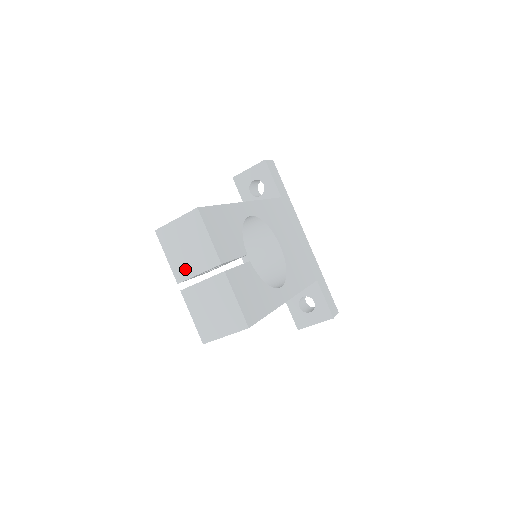
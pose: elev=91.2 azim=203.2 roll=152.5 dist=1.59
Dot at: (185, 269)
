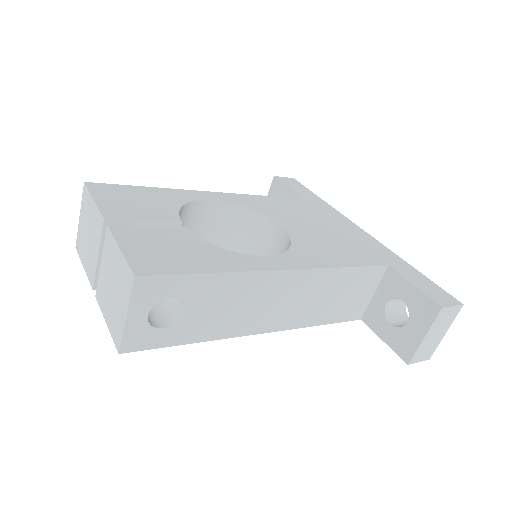
Dot at: (92, 264)
